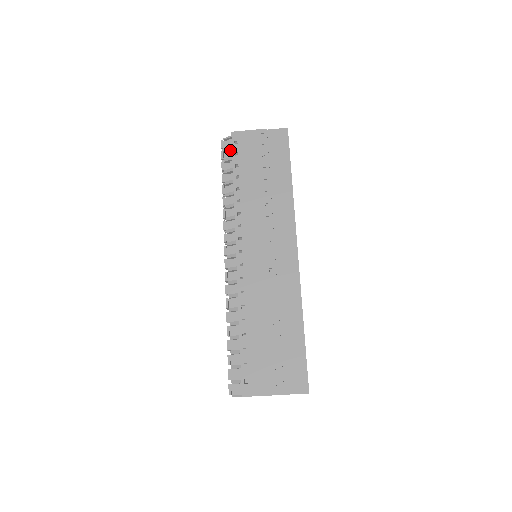
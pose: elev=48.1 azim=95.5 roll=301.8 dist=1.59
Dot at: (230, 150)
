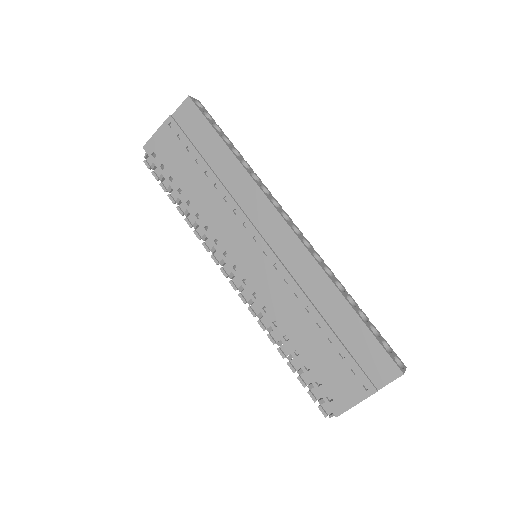
Dot at: occluded
